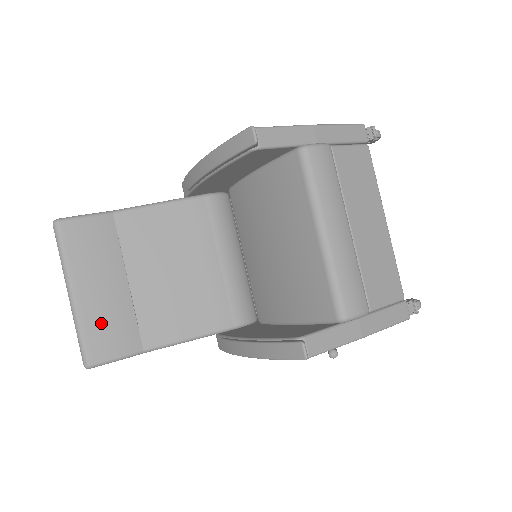
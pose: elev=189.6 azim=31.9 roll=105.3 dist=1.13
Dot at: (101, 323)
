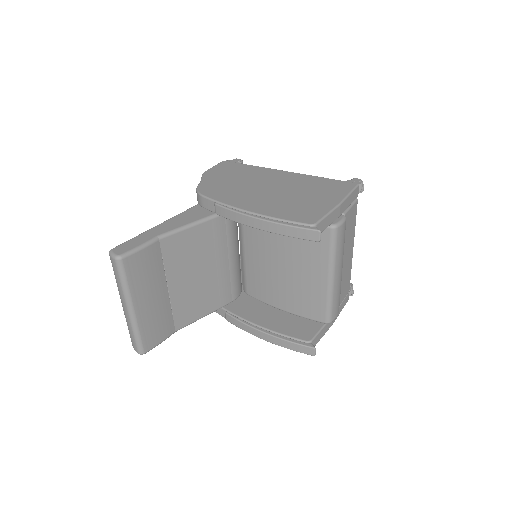
Dot at: (152, 324)
